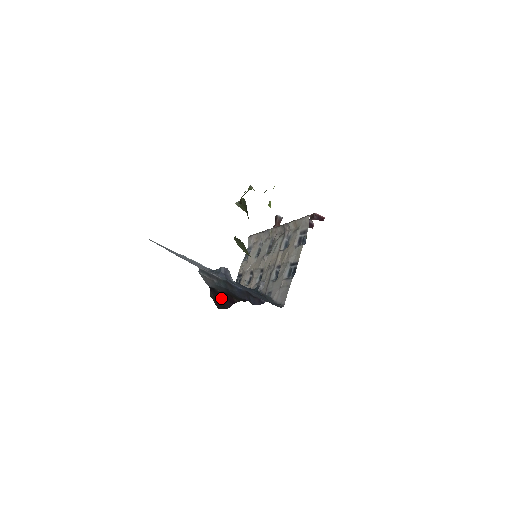
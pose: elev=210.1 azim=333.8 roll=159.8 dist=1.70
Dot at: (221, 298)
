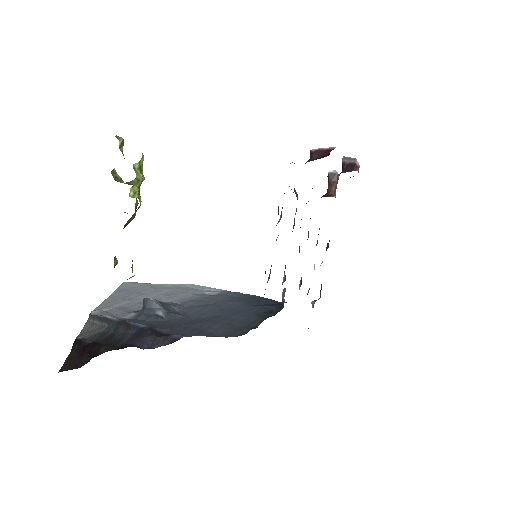
Dot at: (82, 353)
